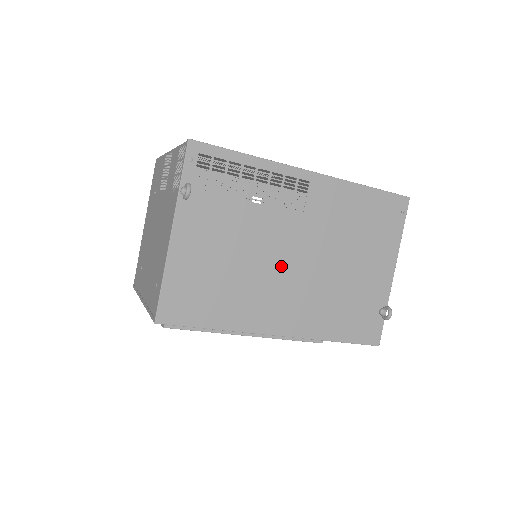
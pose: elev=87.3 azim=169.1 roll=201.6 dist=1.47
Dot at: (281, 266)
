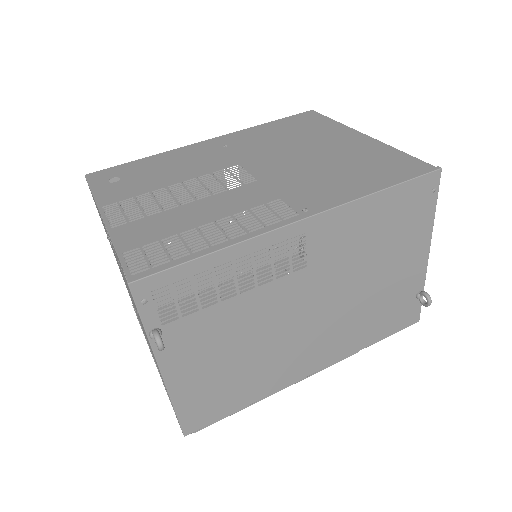
Dot at: (296, 325)
